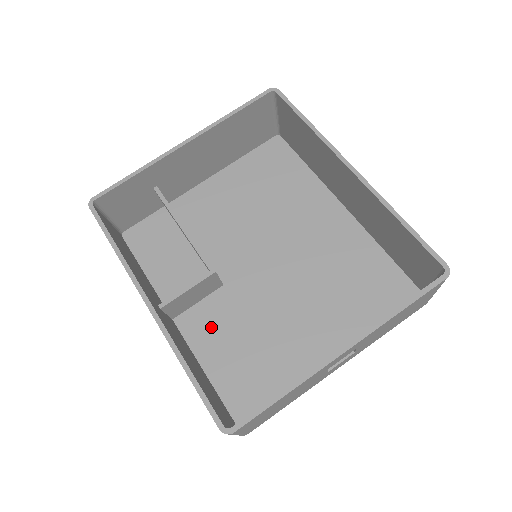
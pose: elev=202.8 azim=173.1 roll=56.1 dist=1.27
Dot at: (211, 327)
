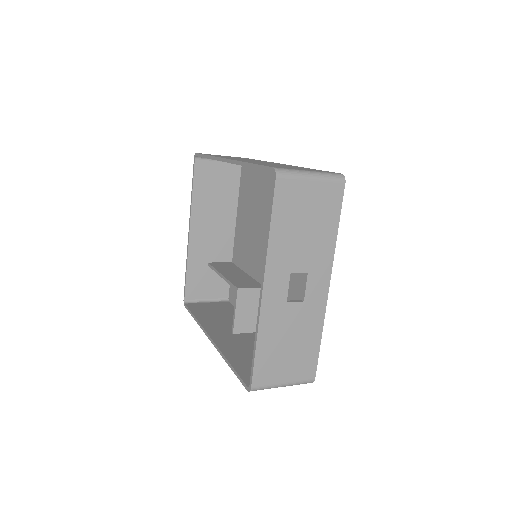
Dot at: occluded
